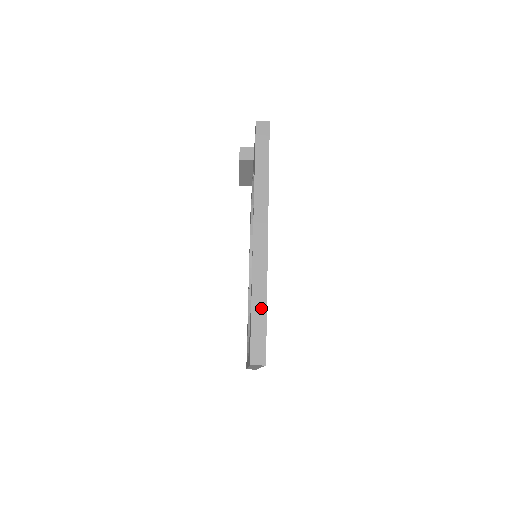
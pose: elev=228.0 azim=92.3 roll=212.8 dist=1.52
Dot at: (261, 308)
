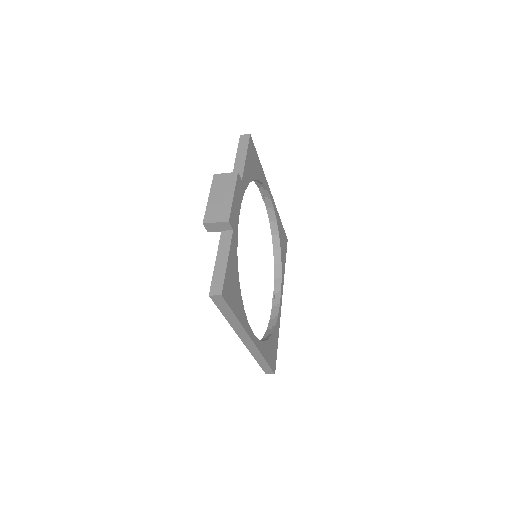
Dot at: (263, 362)
